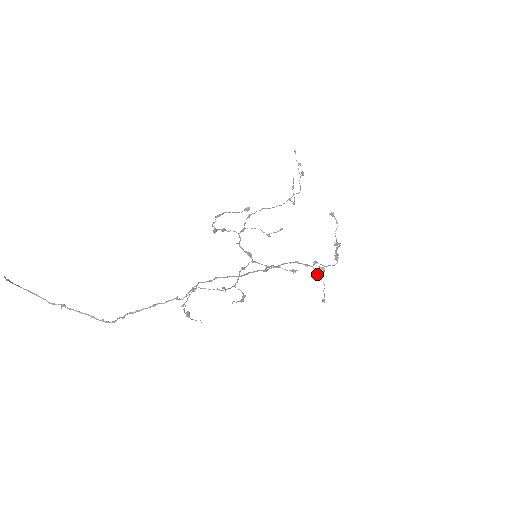
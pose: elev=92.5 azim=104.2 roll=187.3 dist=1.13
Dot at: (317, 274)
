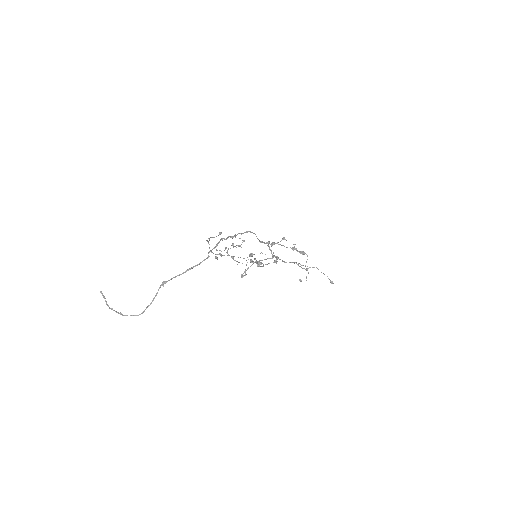
Dot at: occluded
